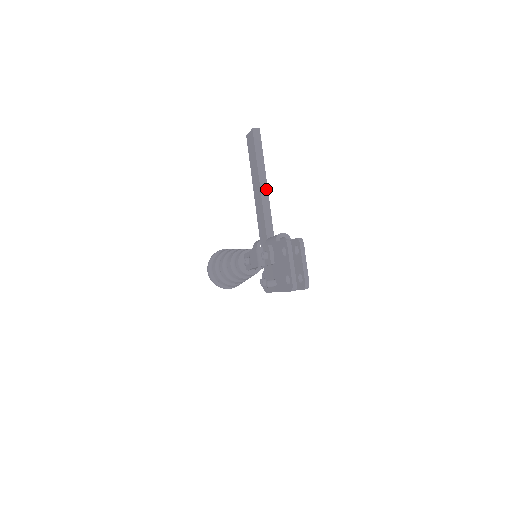
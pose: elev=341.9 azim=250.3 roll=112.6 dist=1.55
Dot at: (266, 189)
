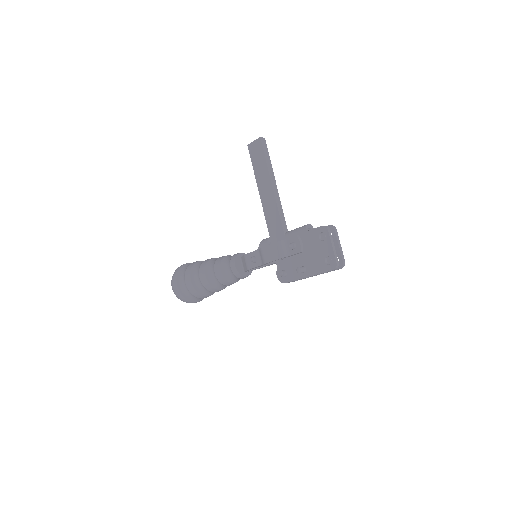
Dot at: (277, 190)
